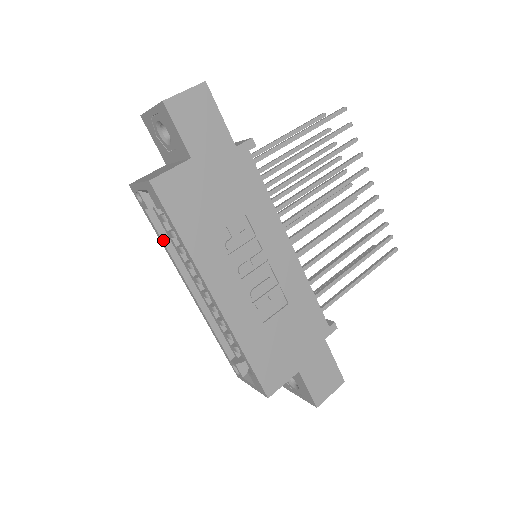
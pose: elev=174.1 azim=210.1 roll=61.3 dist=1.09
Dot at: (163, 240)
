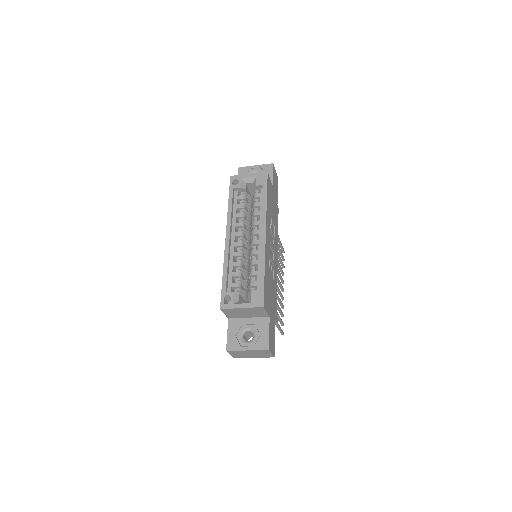
Dot at: (232, 206)
